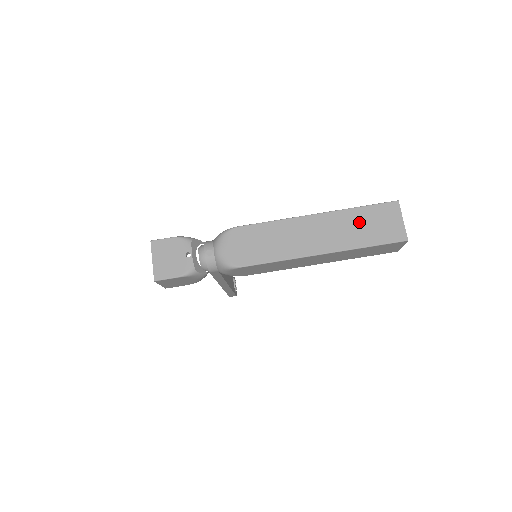
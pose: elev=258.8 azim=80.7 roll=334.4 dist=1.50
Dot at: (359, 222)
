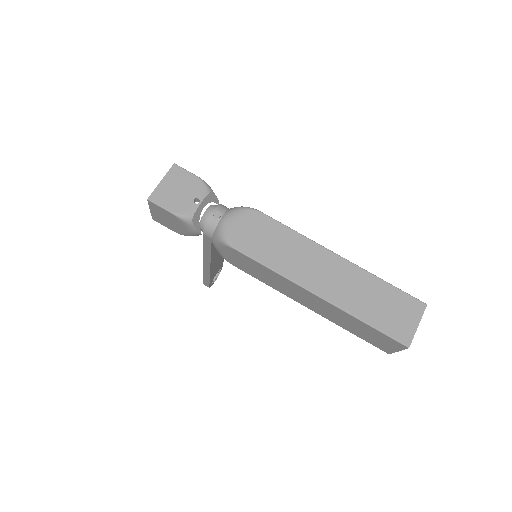
Dot at: (376, 295)
